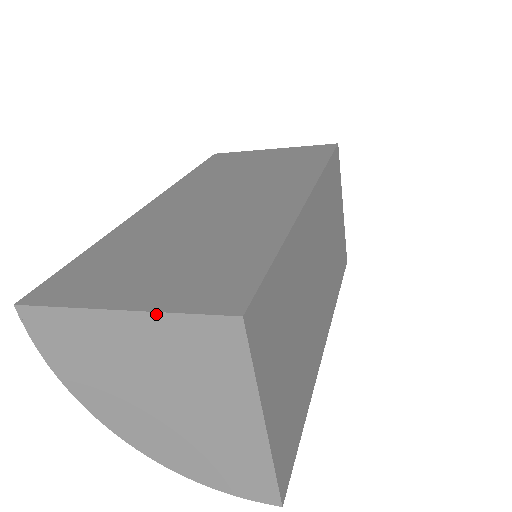
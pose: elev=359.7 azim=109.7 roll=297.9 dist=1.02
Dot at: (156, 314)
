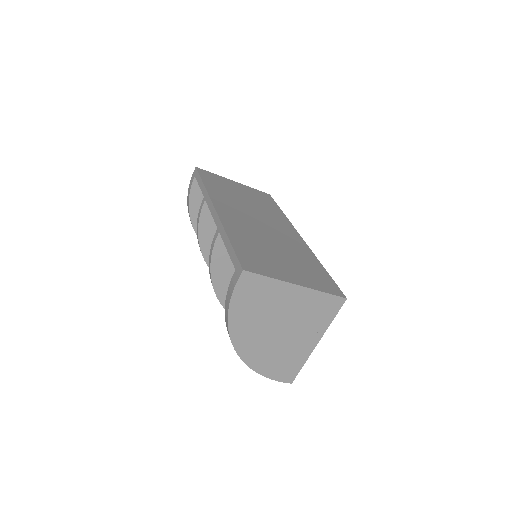
Dot at: (315, 291)
